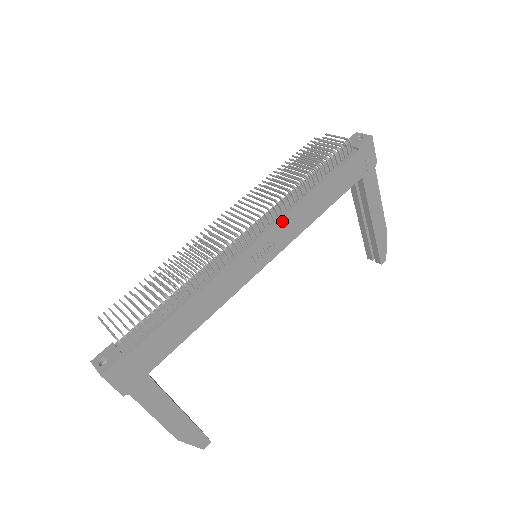
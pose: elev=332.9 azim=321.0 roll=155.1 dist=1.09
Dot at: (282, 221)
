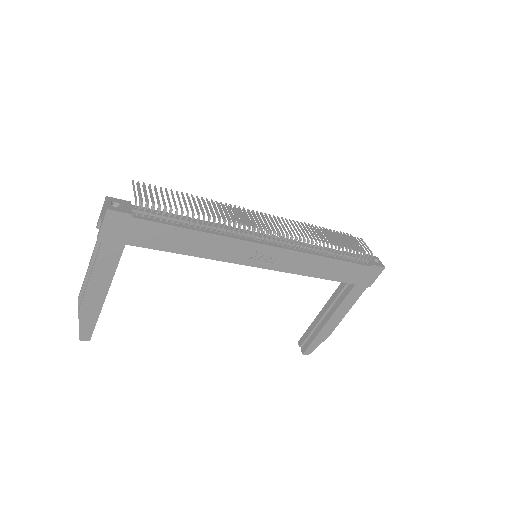
Dot at: (294, 253)
